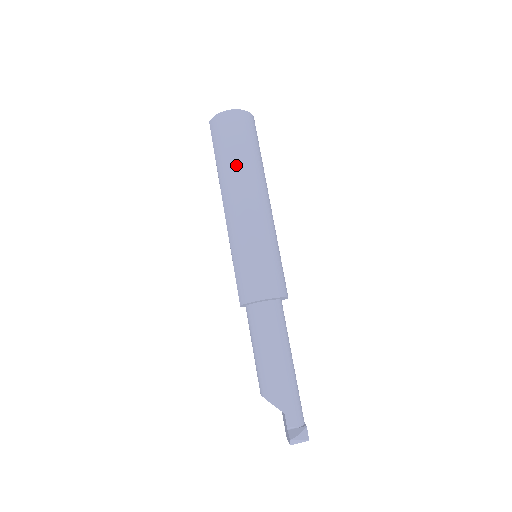
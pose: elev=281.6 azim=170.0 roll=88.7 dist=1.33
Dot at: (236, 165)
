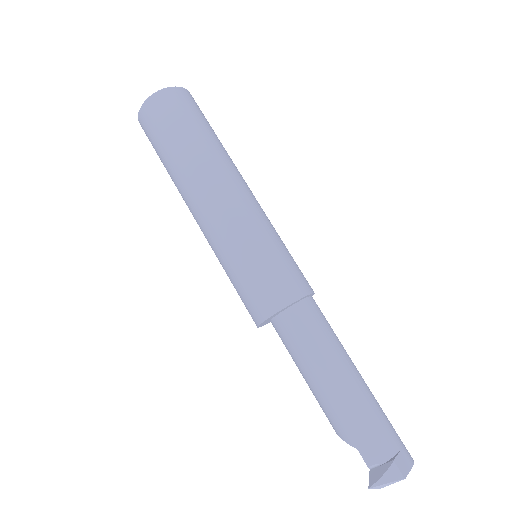
Dot at: (174, 168)
